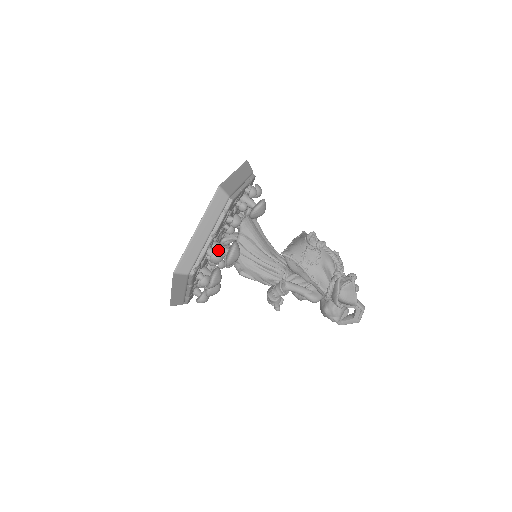
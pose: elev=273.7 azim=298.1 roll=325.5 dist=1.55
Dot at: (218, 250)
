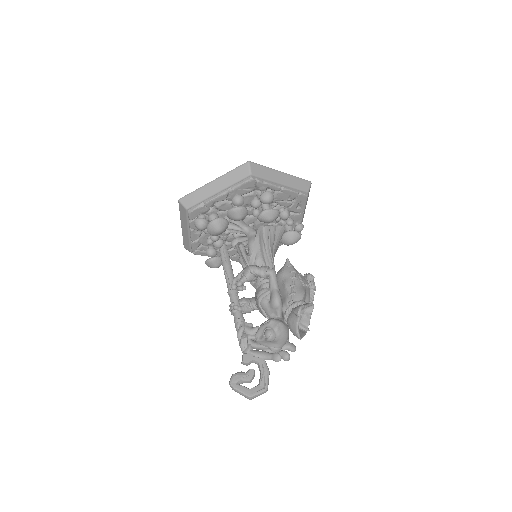
Dot at: occluded
